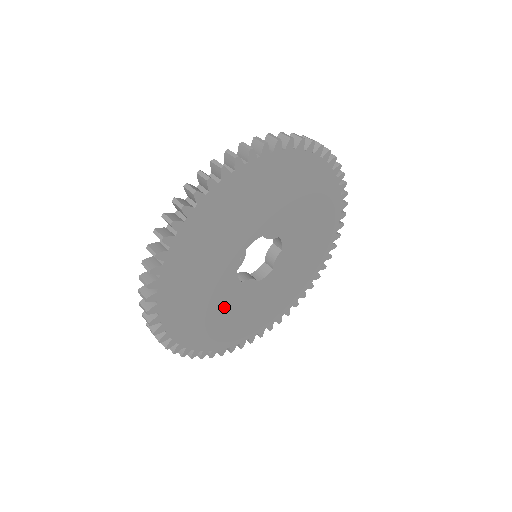
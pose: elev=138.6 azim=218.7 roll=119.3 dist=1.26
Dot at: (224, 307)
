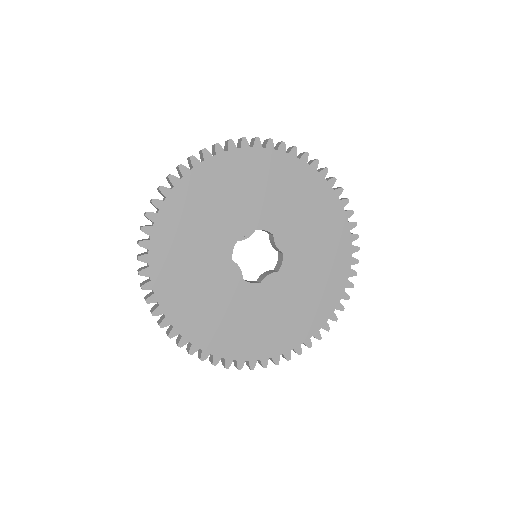
Dot at: (203, 267)
